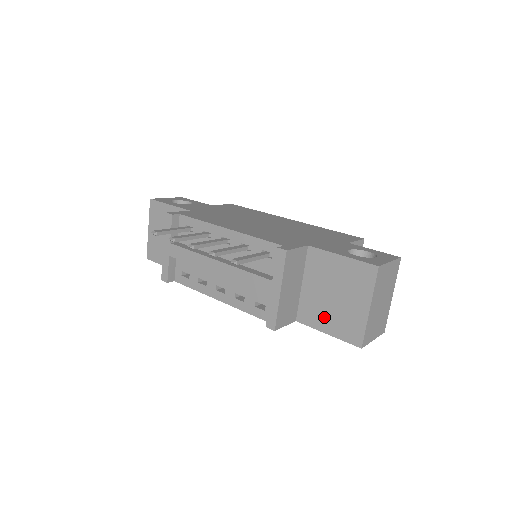
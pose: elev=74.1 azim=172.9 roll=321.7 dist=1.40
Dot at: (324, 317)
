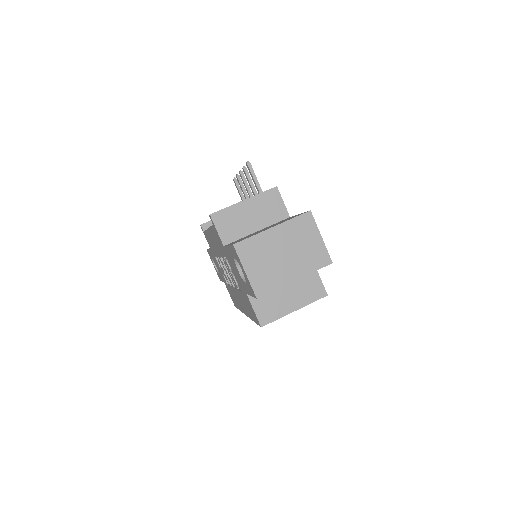
Dot at: occluded
